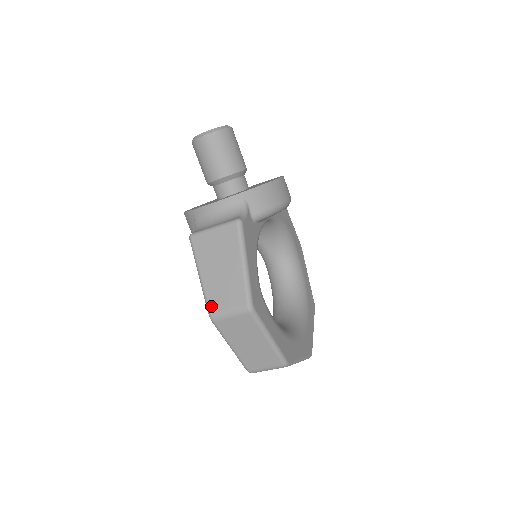
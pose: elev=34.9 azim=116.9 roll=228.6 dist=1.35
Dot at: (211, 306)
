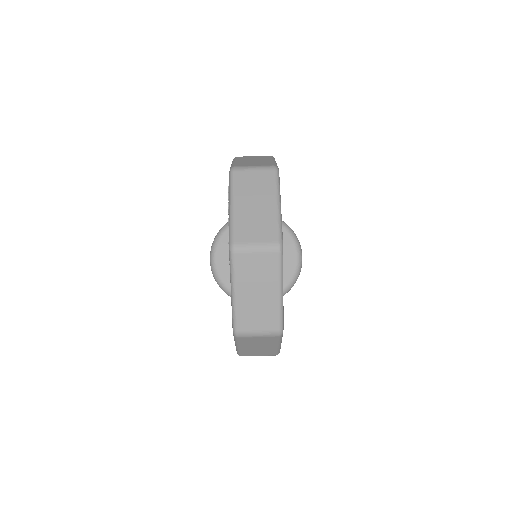
Dot at: occluded
